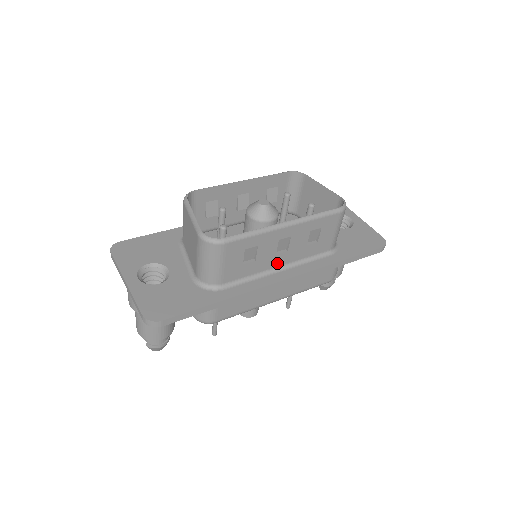
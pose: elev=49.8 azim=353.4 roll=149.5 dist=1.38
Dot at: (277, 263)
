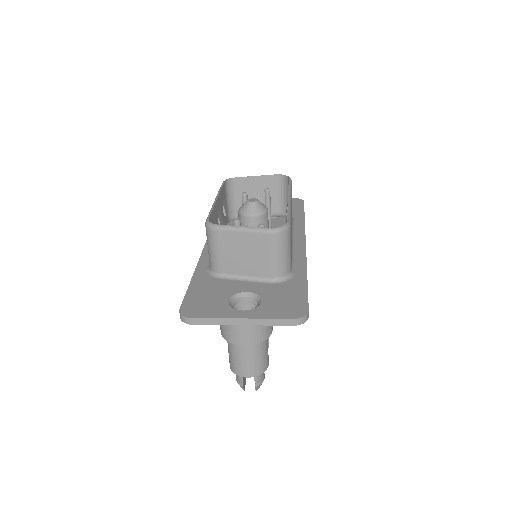
Dot at: occluded
